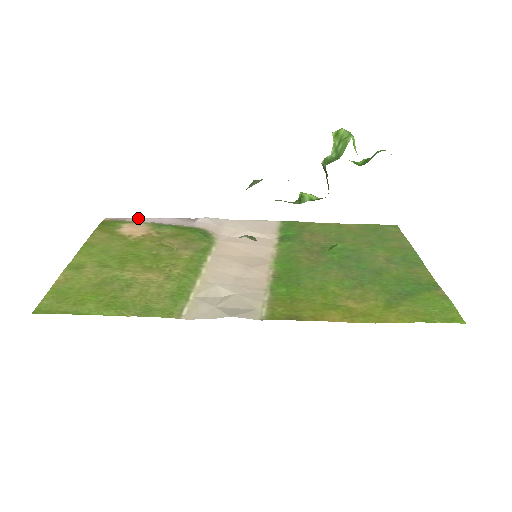
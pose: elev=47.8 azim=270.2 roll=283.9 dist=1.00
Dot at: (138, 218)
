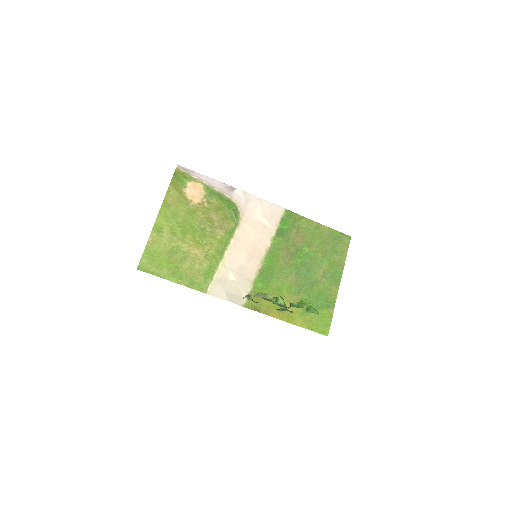
Dot at: (198, 173)
